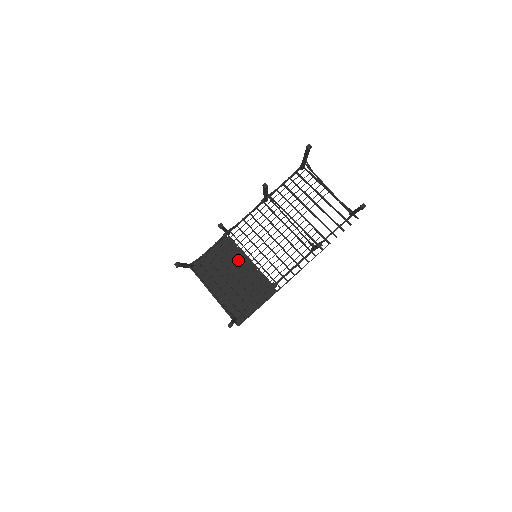
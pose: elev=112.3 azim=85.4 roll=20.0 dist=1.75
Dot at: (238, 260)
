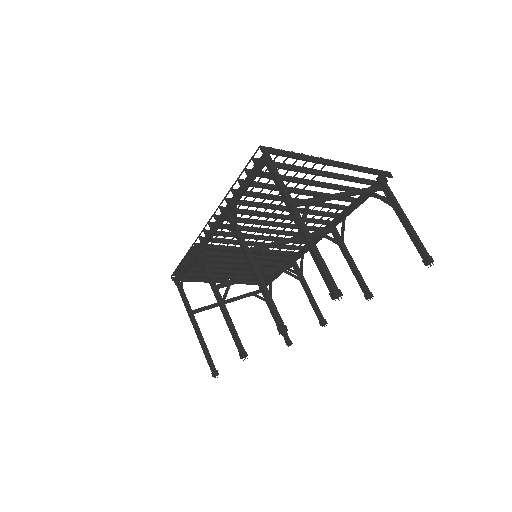
Dot at: occluded
